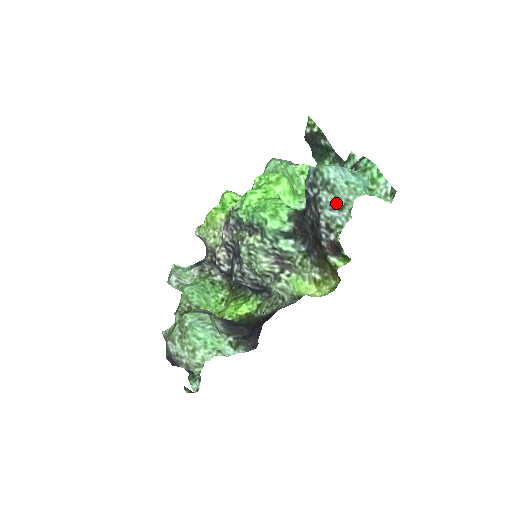
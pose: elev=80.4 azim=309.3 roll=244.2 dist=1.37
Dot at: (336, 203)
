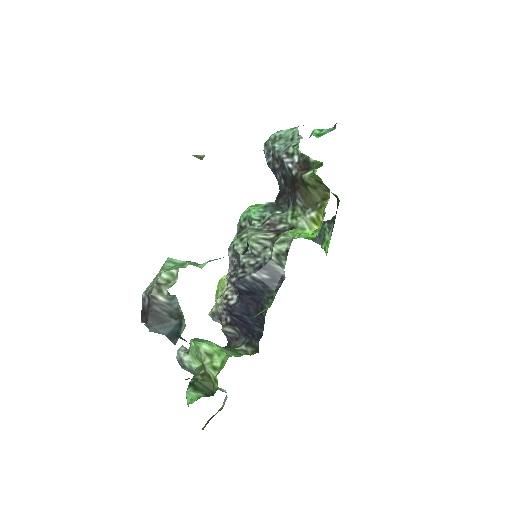
Dot at: (287, 140)
